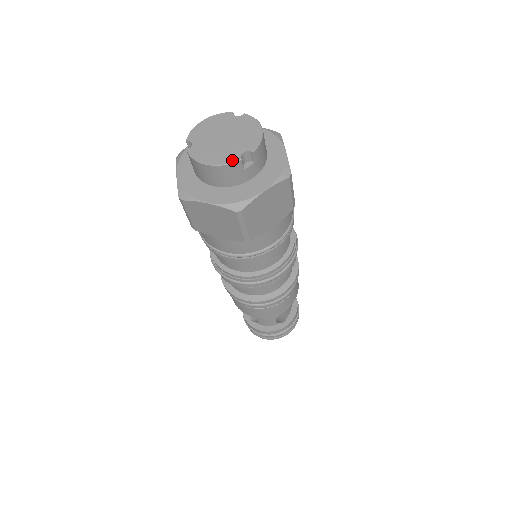
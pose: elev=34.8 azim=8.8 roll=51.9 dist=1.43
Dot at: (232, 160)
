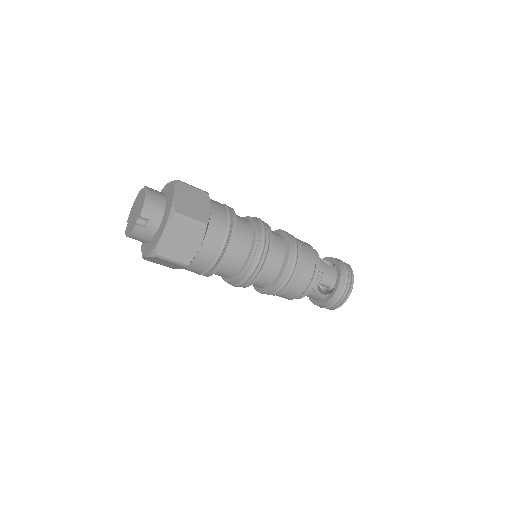
Dot at: (133, 228)
